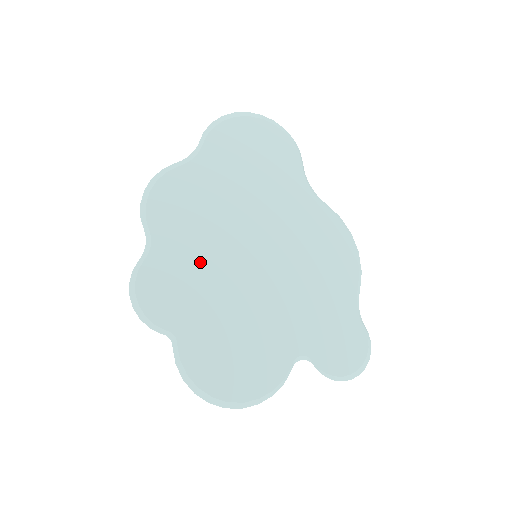
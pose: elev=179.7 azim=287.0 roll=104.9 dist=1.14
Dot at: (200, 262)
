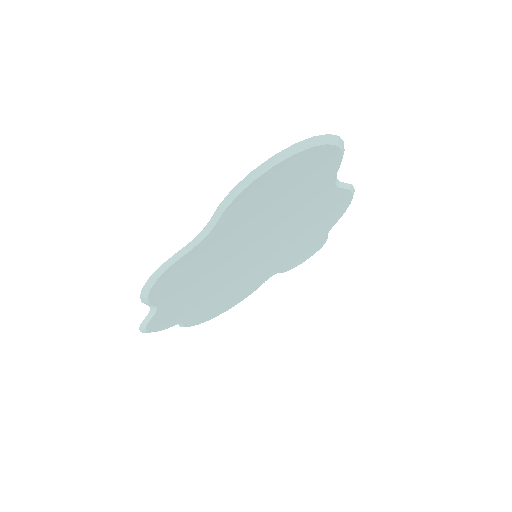
Dot at: (204, 289)
